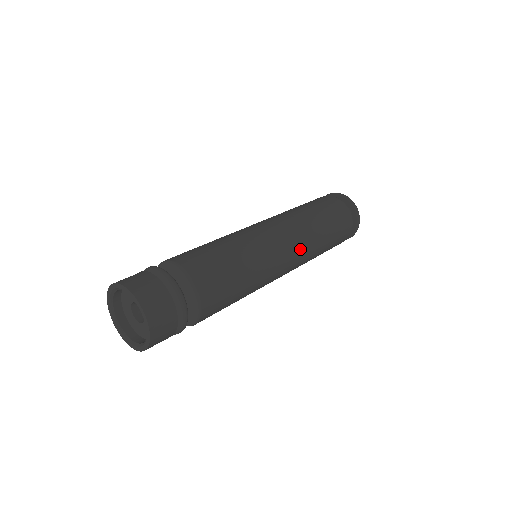
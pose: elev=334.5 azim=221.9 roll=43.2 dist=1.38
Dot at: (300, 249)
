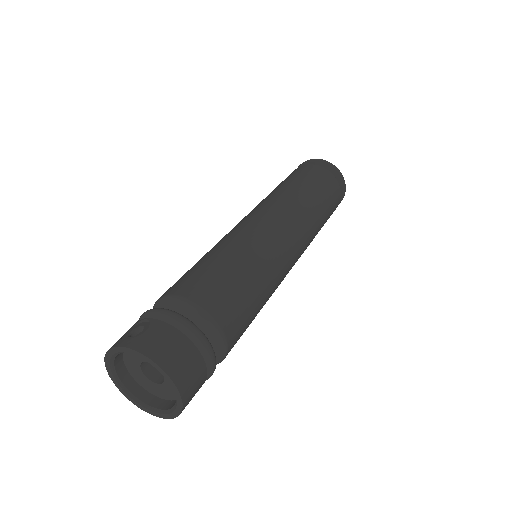
Dot at: (304, 248)
